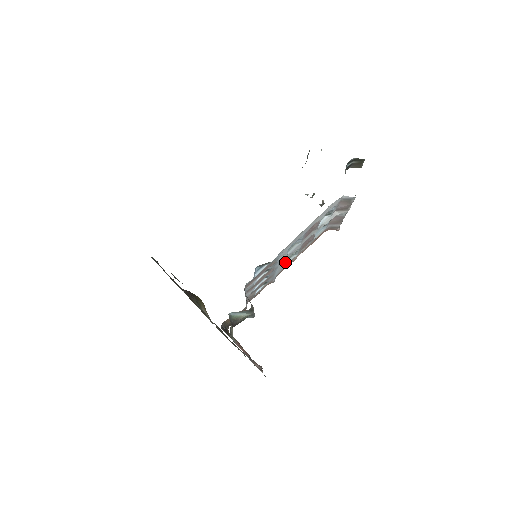
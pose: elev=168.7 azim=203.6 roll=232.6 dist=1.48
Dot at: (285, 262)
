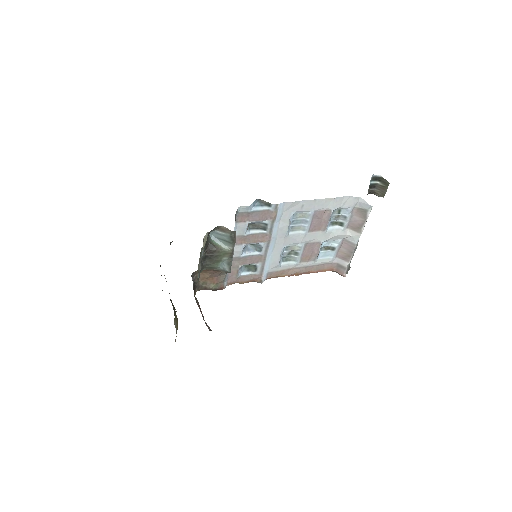
Dot at: (282, 261)
